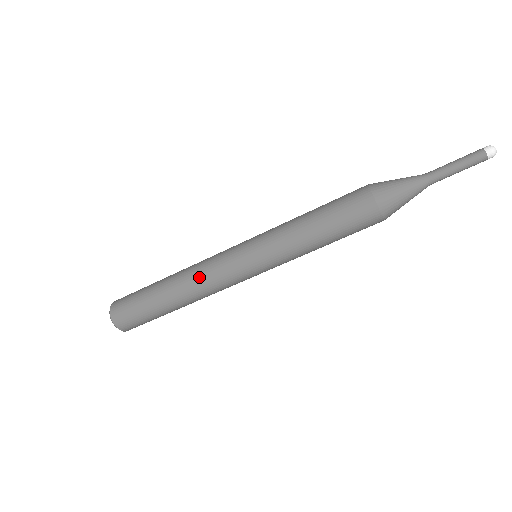
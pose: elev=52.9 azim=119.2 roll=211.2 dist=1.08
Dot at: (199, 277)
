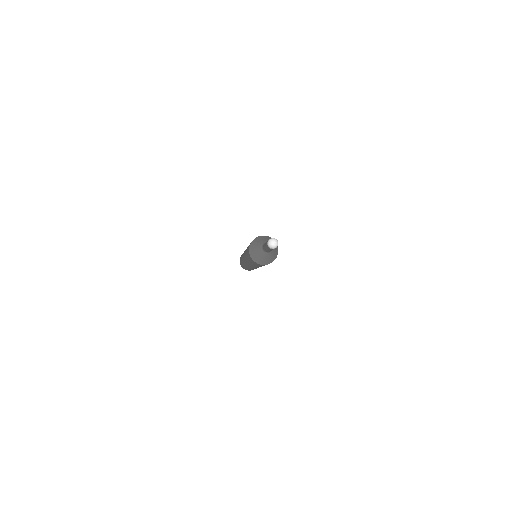
Dot at: (243, 262)
